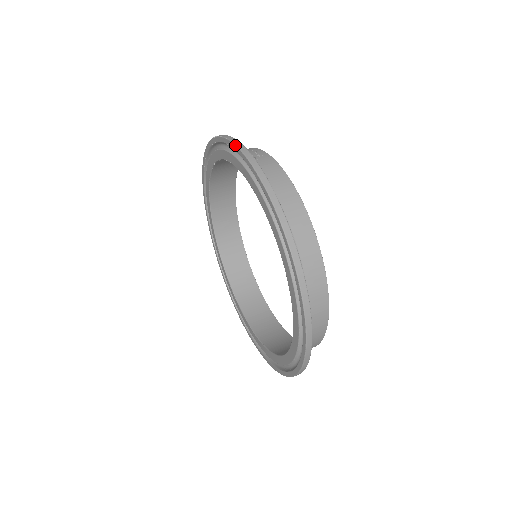
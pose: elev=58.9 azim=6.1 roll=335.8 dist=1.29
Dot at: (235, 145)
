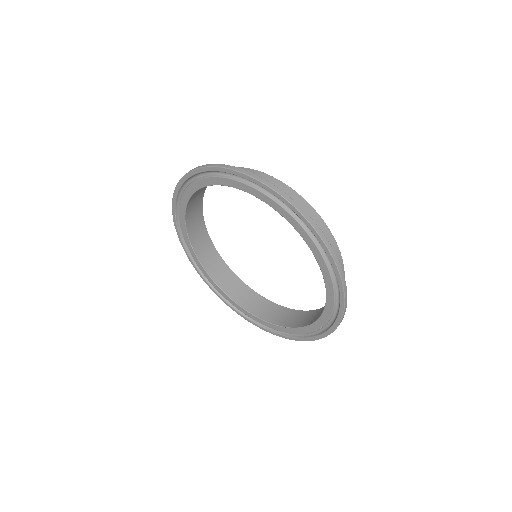
Dot at: (173, 196)
